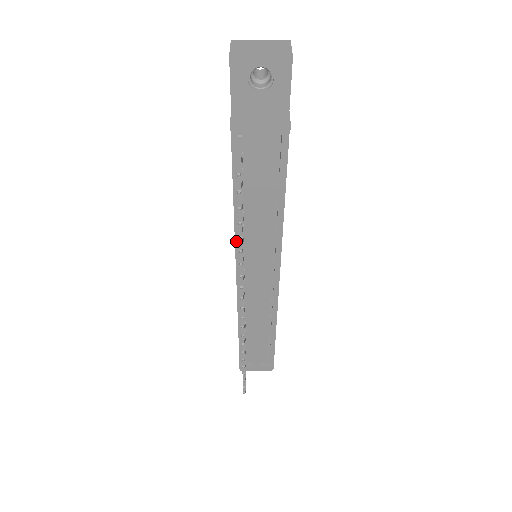
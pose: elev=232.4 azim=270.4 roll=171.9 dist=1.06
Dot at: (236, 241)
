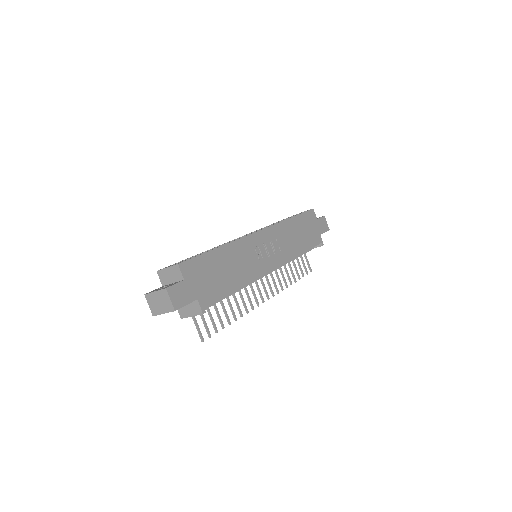
Dot at: occluded
